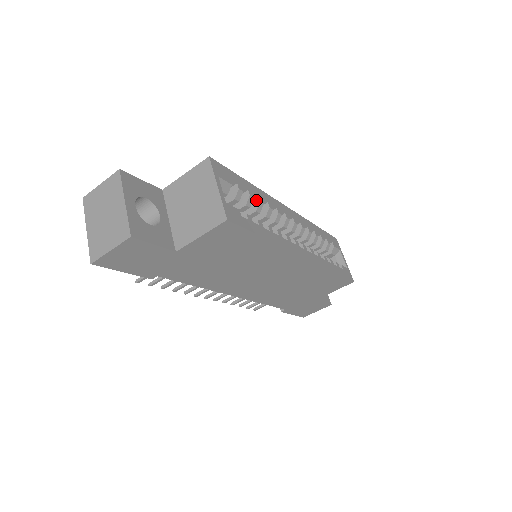
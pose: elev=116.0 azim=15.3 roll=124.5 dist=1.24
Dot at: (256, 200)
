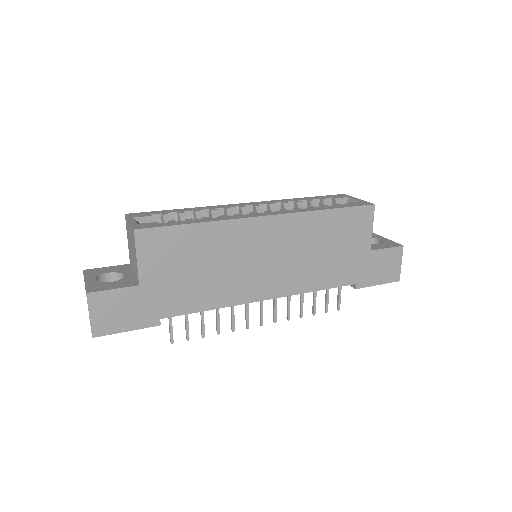
Dot at: (194, 214)
